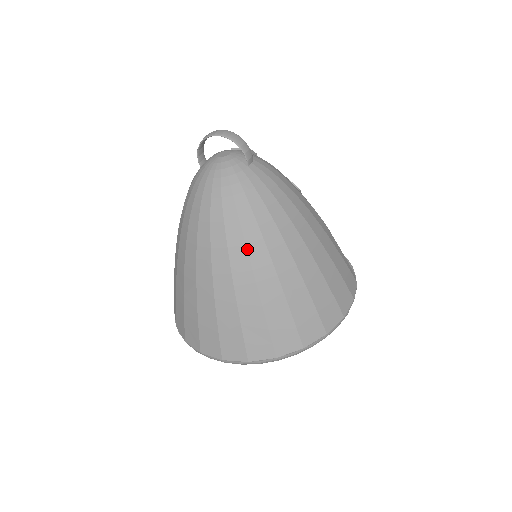
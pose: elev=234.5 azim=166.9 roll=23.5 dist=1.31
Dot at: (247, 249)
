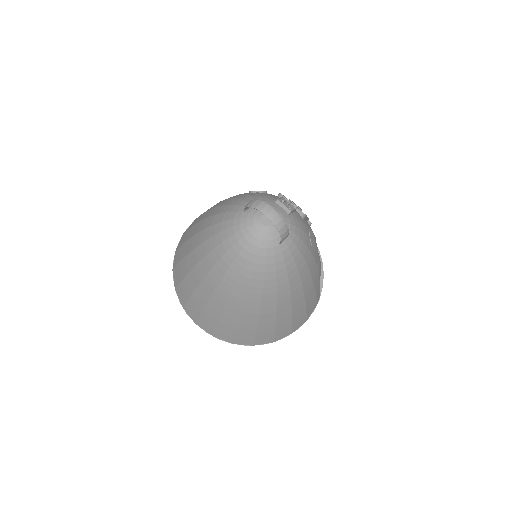
Dot at: (247, 296)
